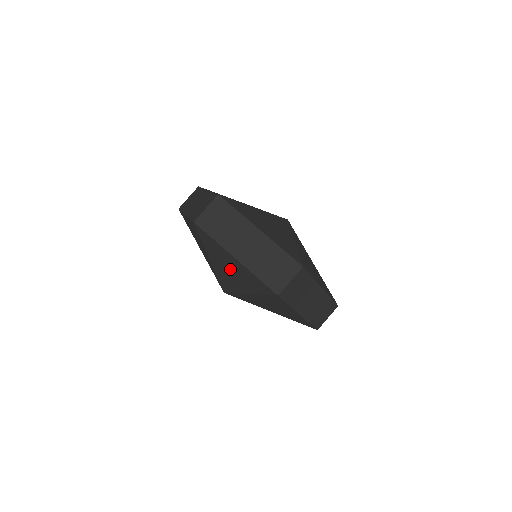
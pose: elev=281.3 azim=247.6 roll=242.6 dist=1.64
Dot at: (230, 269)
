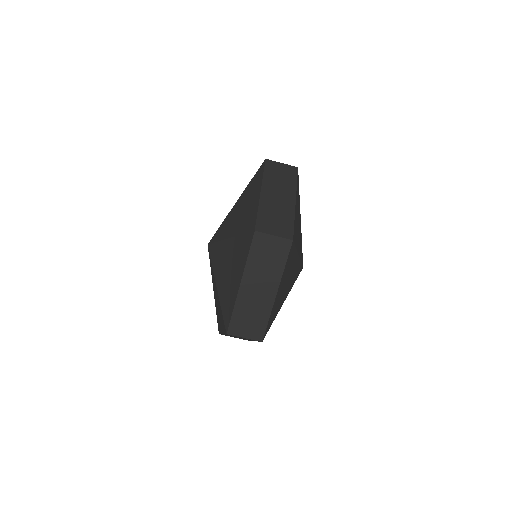
Dot at: occluded
